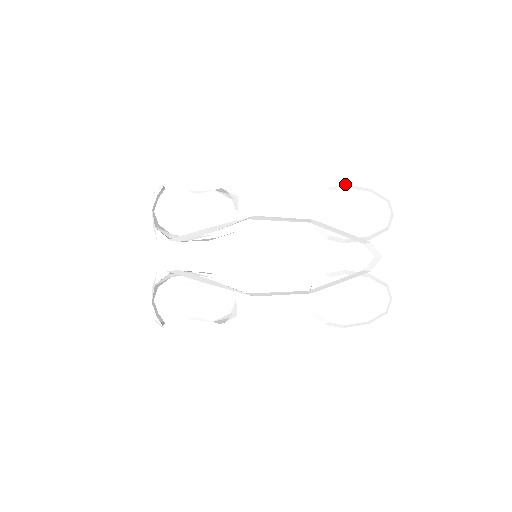
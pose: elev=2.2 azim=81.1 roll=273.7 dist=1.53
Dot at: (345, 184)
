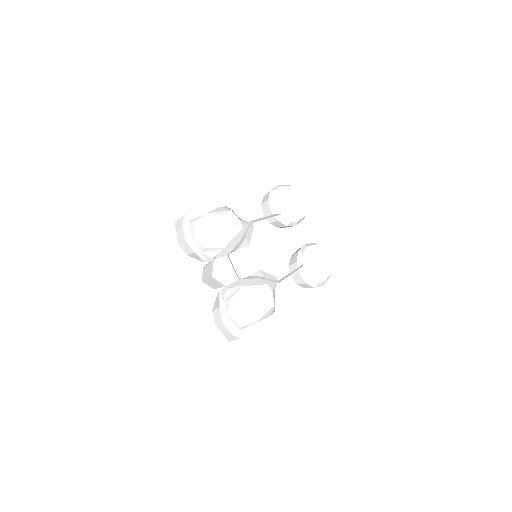
Dot at: (277, 185)
